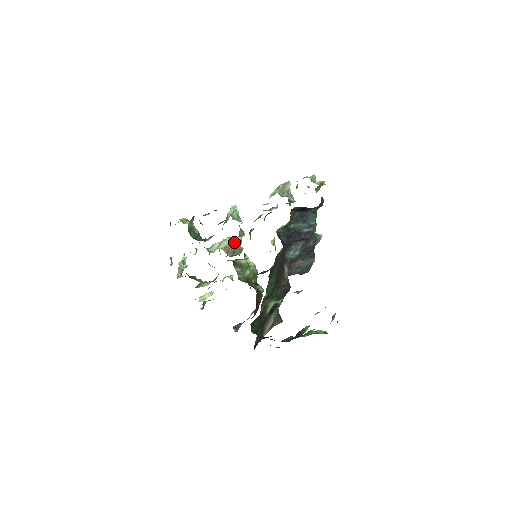
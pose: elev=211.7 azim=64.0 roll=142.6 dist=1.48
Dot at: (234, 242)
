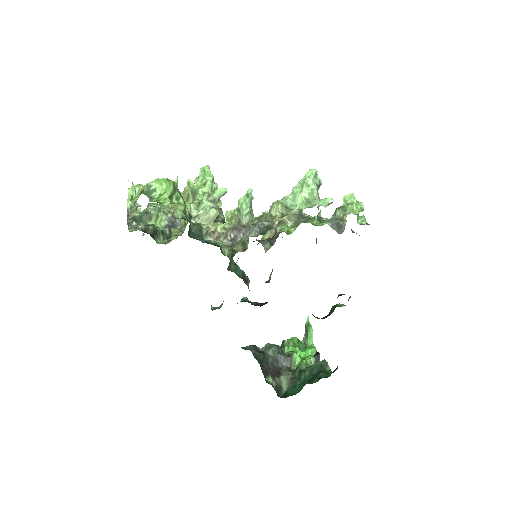
Dot at: (218, 198)
